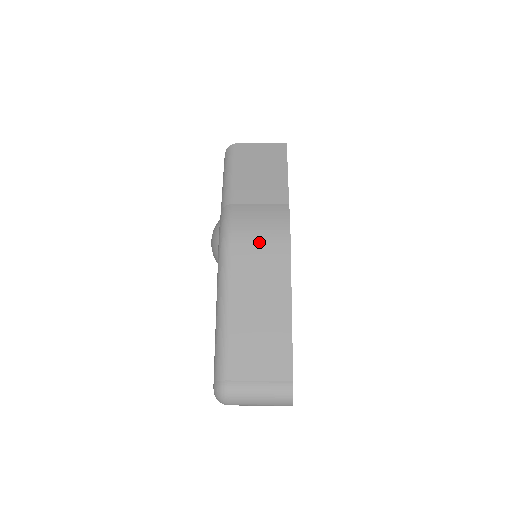
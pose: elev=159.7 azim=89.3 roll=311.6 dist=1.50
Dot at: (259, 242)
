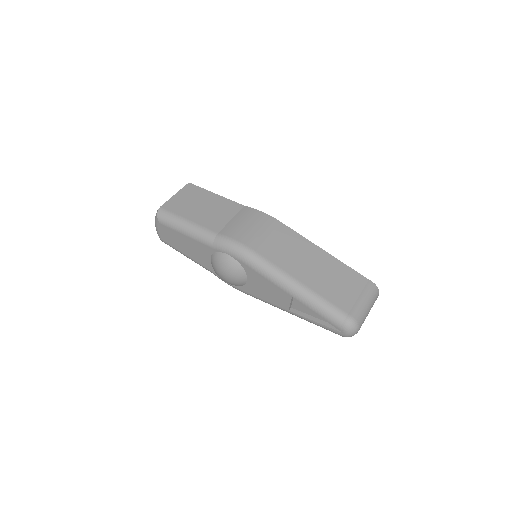
Dot at: (264, 235)
